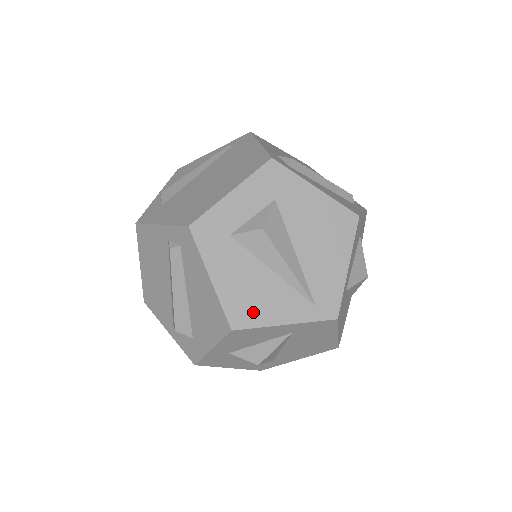
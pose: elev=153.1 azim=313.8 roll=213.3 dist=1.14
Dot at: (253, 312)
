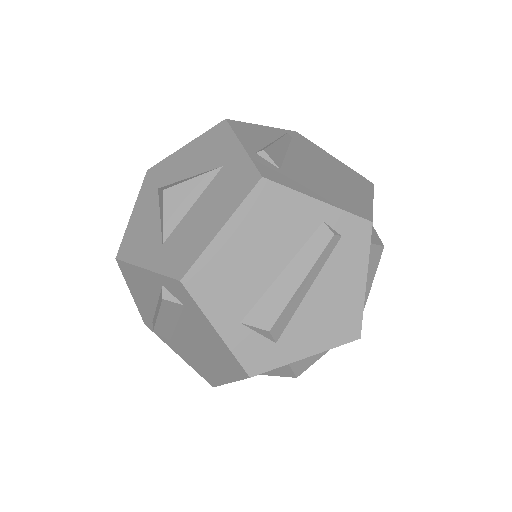
Dot at: occluded
